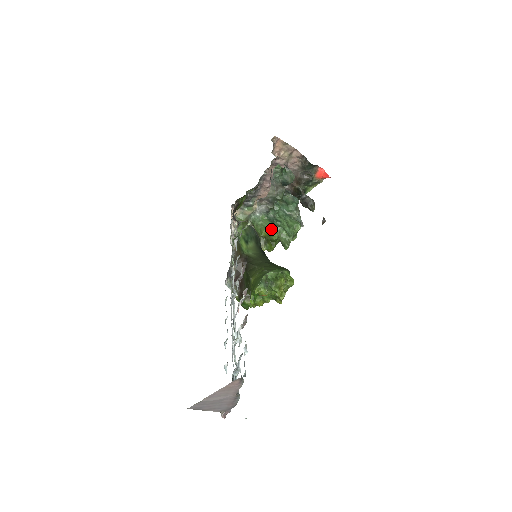
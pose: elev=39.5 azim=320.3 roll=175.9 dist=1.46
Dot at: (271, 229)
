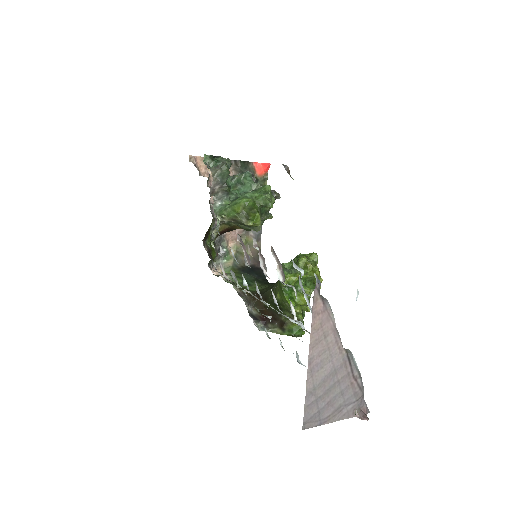
Dot at: (241, 199)
